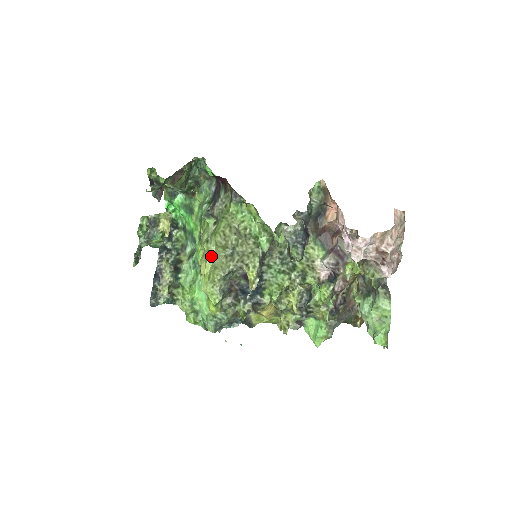
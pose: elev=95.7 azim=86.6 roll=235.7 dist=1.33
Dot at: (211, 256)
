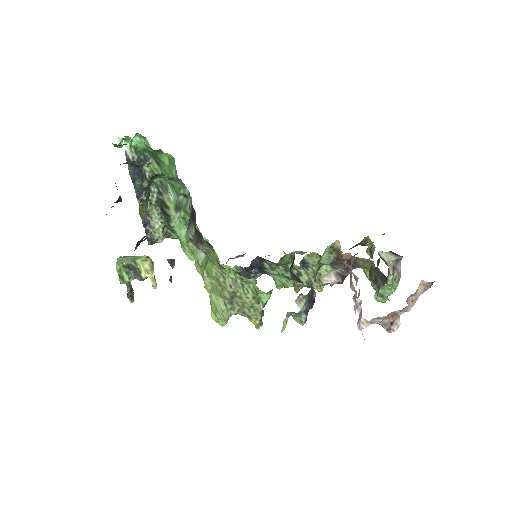
Dot at: (207, 280)
